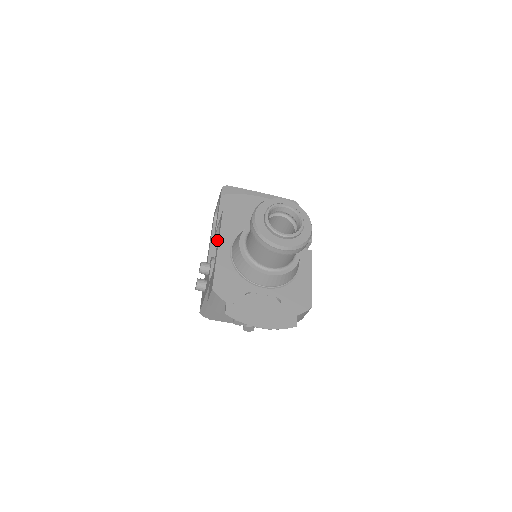
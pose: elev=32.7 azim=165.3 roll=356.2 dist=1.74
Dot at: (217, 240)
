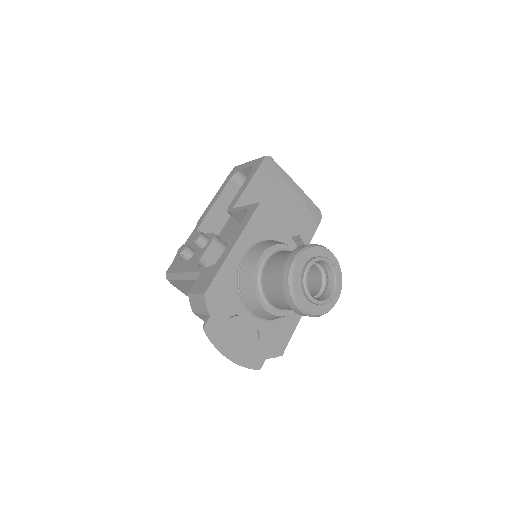
Dot at: (224, 201)
